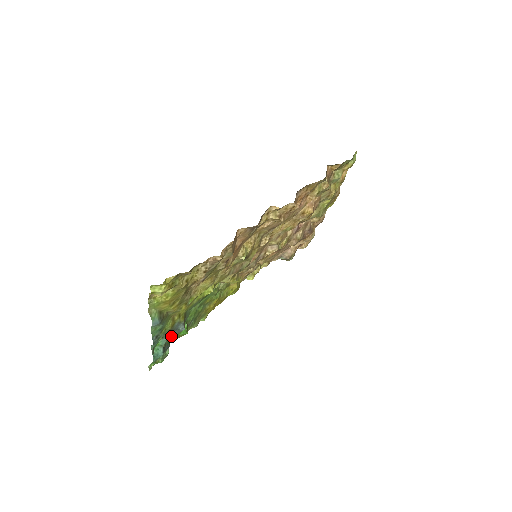
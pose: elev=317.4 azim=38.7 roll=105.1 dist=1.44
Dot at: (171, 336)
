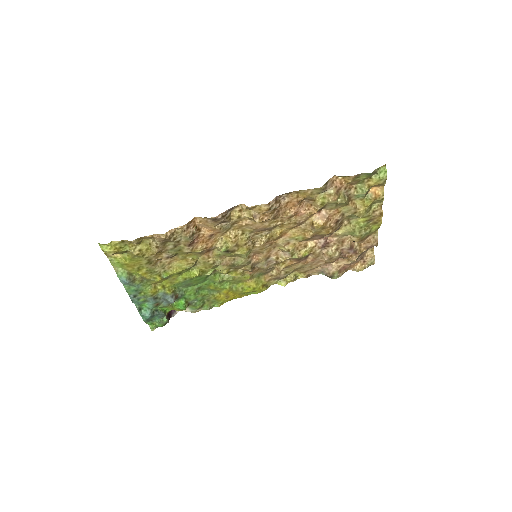
Dot at: (162, 304)
